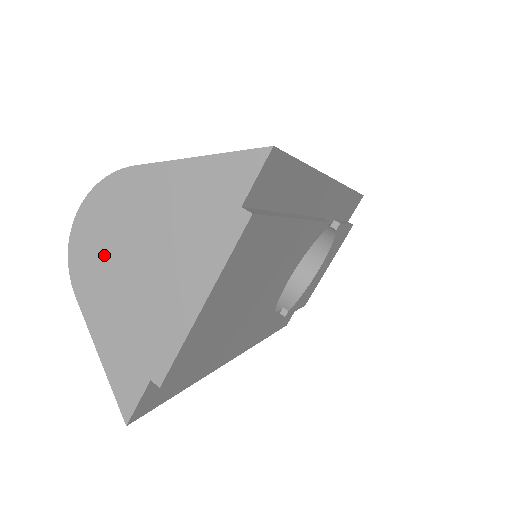
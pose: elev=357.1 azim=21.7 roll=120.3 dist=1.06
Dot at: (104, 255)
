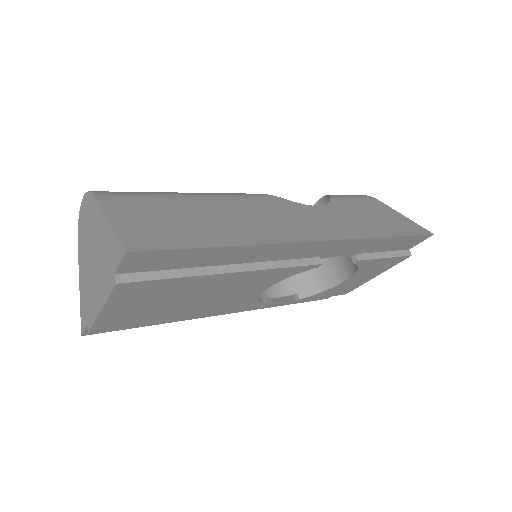
Dot at: (85, 238)
